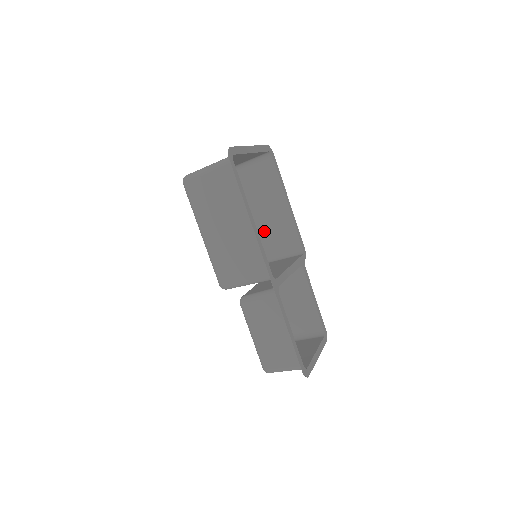
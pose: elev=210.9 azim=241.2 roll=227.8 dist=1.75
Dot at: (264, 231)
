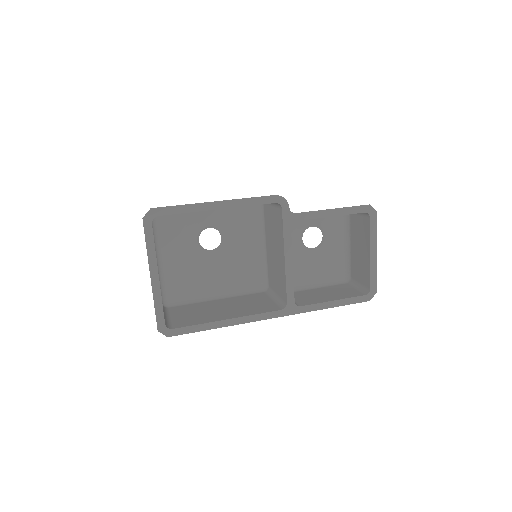
Dot at: occluded
